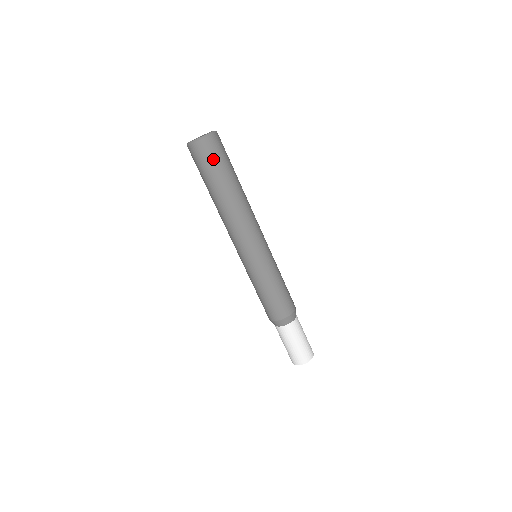
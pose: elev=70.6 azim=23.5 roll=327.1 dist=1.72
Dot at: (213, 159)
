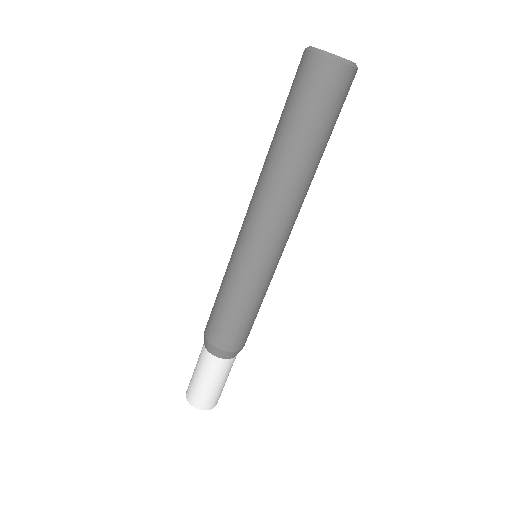
Dot at: (307, 93)
